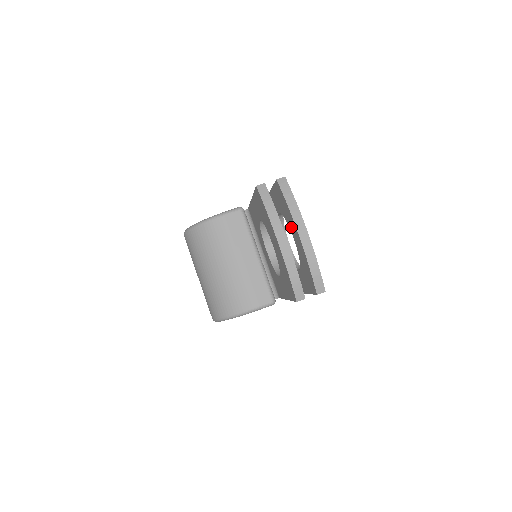
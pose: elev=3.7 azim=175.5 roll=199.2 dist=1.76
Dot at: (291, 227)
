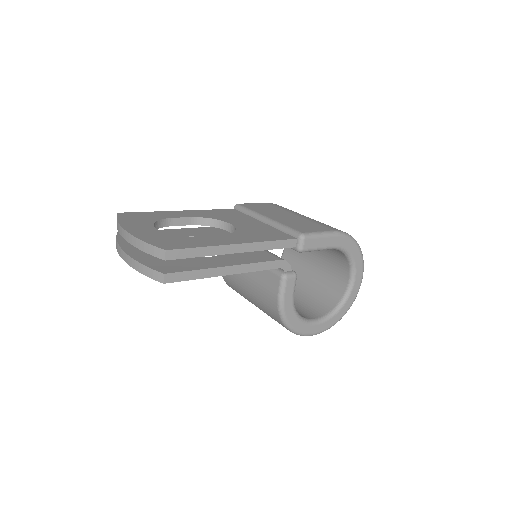
Dot at: occluded
